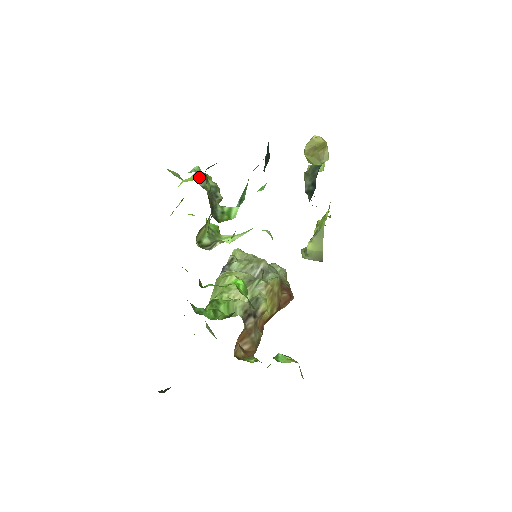
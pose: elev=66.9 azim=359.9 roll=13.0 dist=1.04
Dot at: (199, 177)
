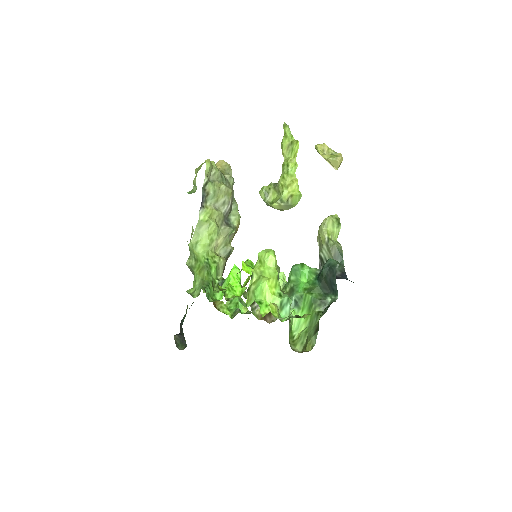
Dot at: (289, 308)
